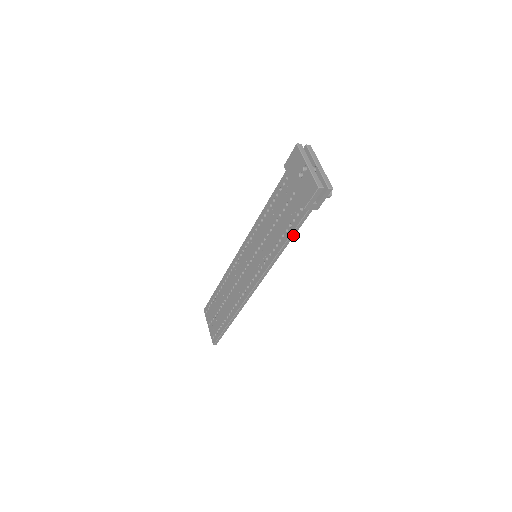
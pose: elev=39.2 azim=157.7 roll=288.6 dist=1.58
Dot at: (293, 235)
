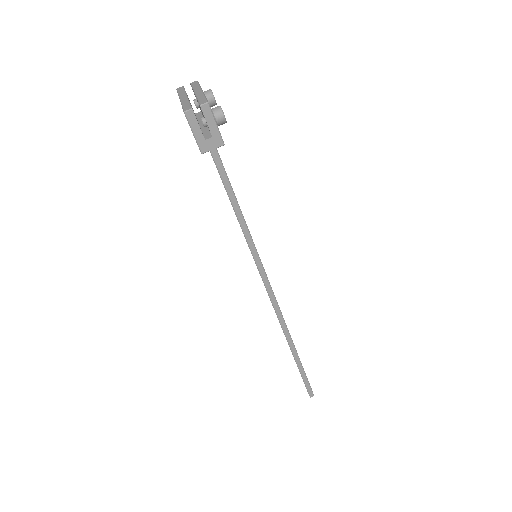
Dot at: (233, 198)
